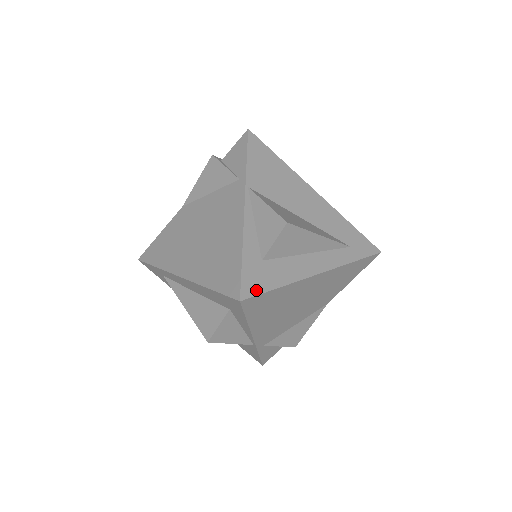
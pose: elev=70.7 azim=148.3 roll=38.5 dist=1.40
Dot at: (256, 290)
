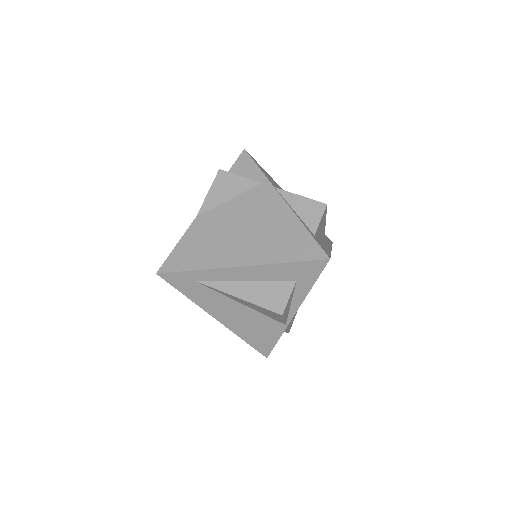
Dot at: (328, 253)
